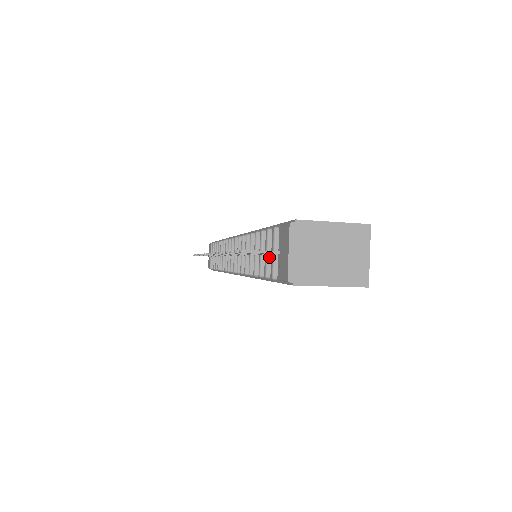
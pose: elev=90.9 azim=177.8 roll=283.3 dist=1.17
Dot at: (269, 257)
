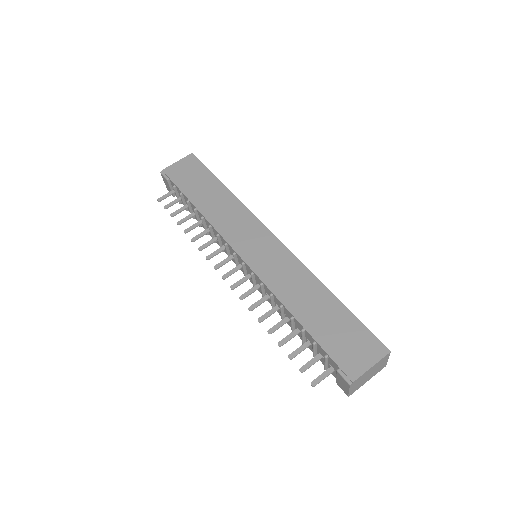
Dot at: (315, 352)
